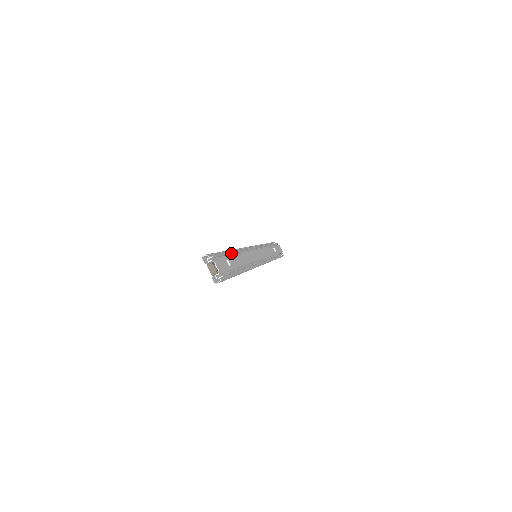
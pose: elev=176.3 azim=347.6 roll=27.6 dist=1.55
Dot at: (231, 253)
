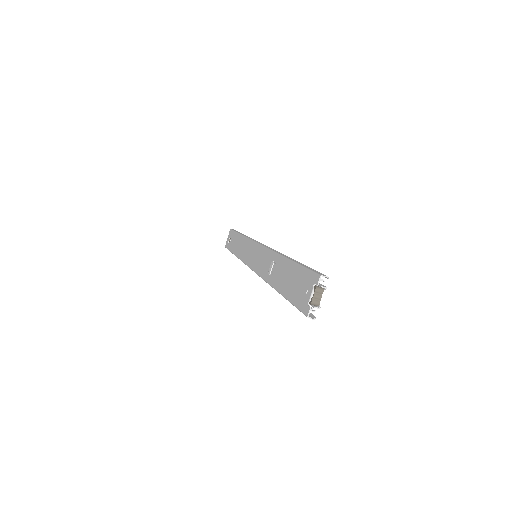
Dot at: occluded
